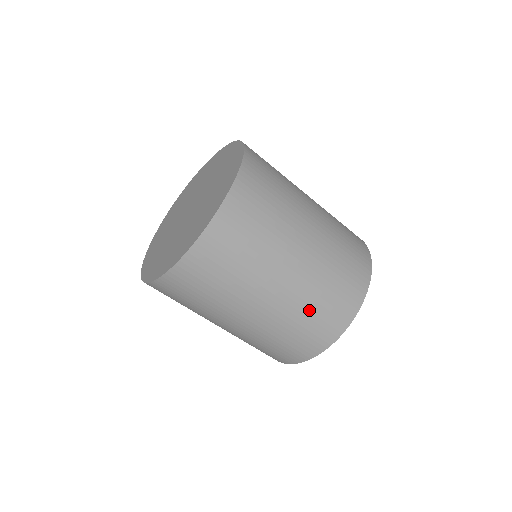
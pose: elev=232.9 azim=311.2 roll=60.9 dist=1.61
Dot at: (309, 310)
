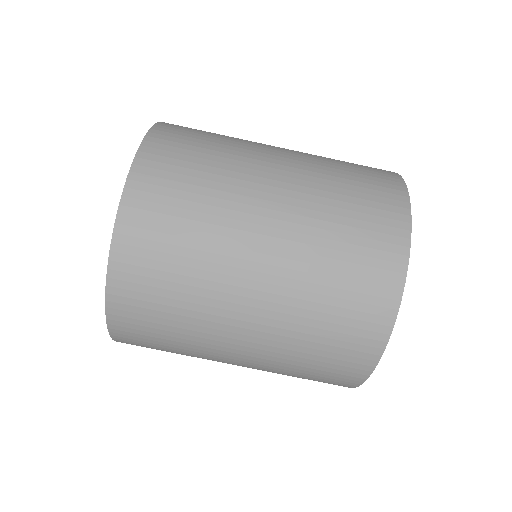
Dot at: (336, 163)
